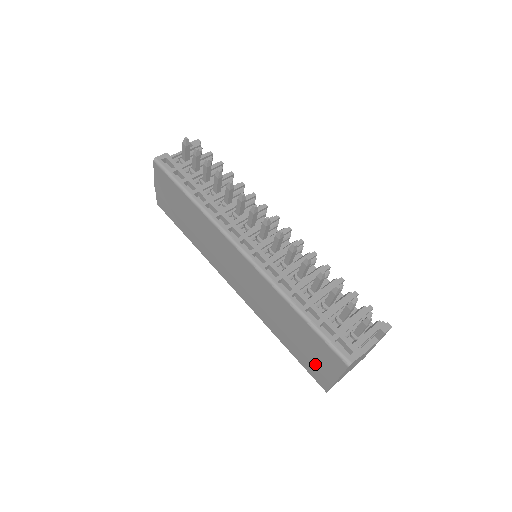
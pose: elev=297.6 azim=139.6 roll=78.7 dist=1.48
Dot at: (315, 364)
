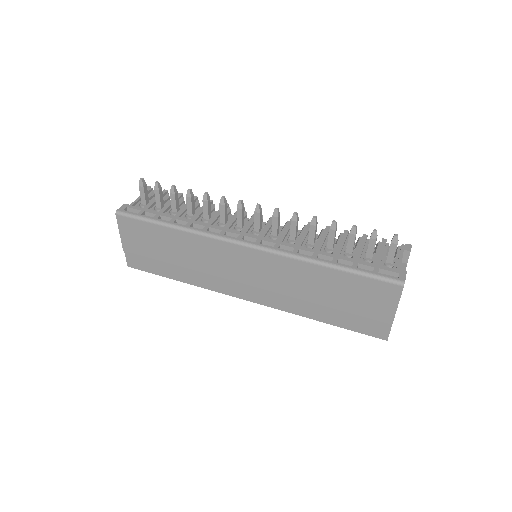
Dot at: (366, 314)
